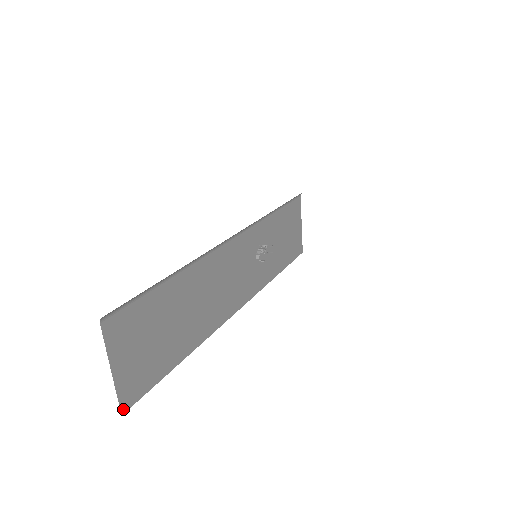
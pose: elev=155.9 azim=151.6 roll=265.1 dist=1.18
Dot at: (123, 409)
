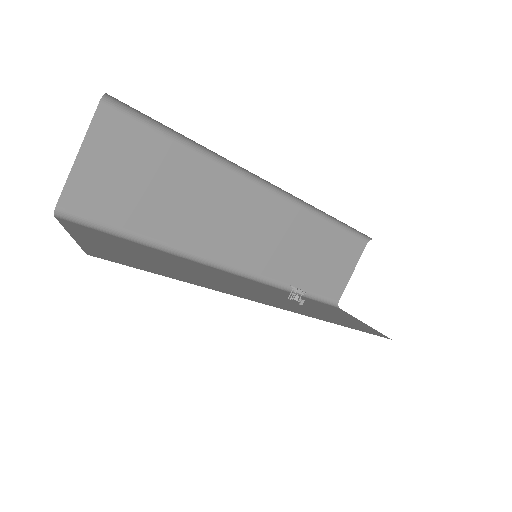
Dot at: (89, 254)
